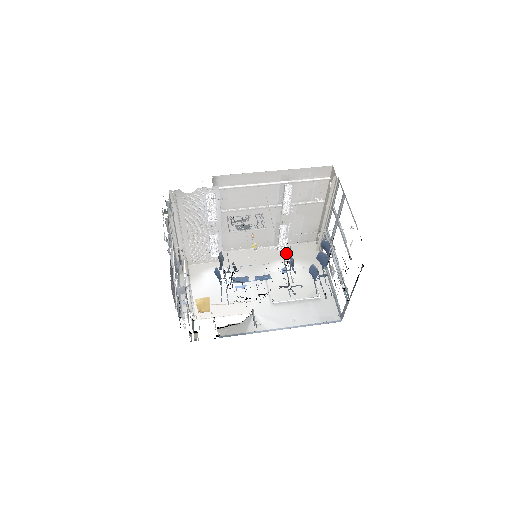
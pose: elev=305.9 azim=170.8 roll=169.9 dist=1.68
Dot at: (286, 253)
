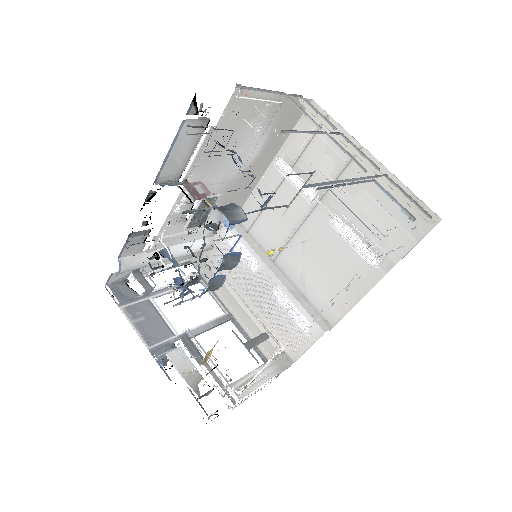
Dot at: occluded
